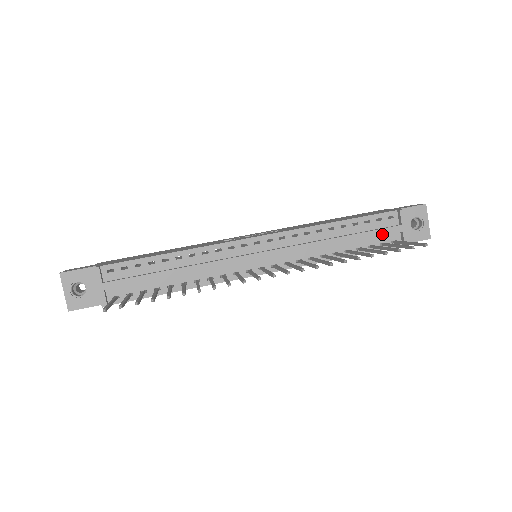
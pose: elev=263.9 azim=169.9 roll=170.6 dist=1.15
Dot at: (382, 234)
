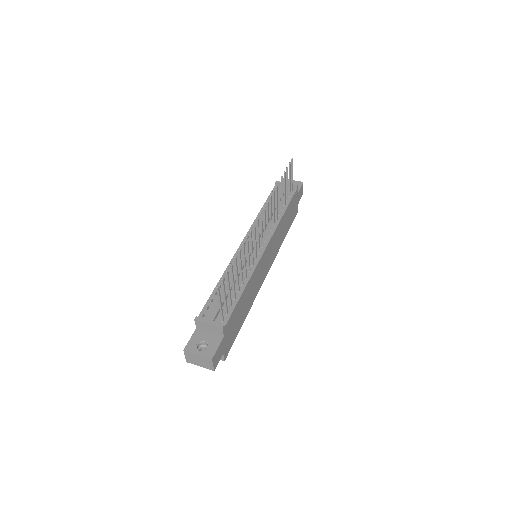
Dot at: (283, 192)
